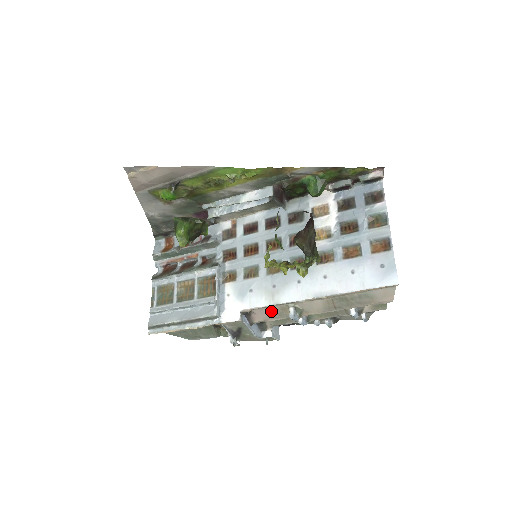
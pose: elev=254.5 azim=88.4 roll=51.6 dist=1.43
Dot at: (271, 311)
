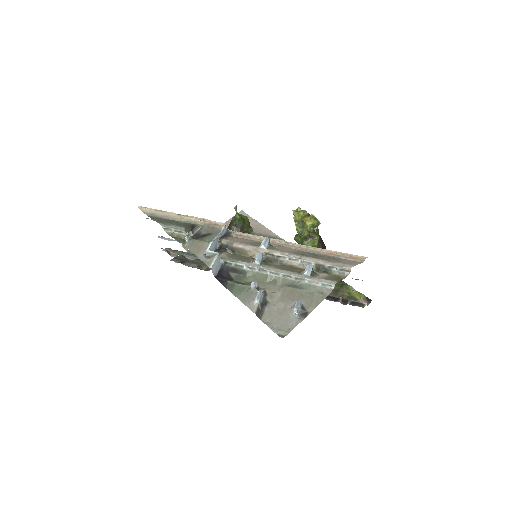
Dot at: (248, 241)
